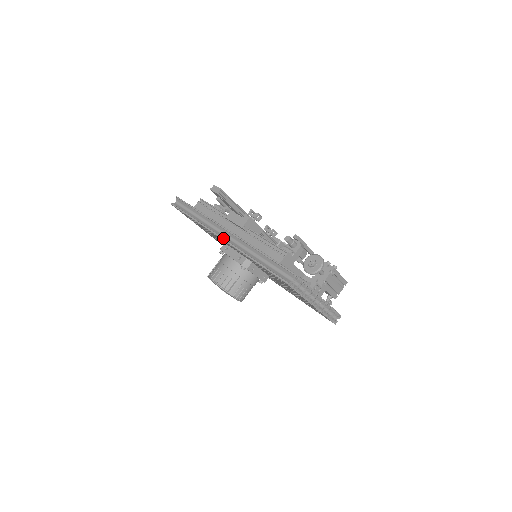
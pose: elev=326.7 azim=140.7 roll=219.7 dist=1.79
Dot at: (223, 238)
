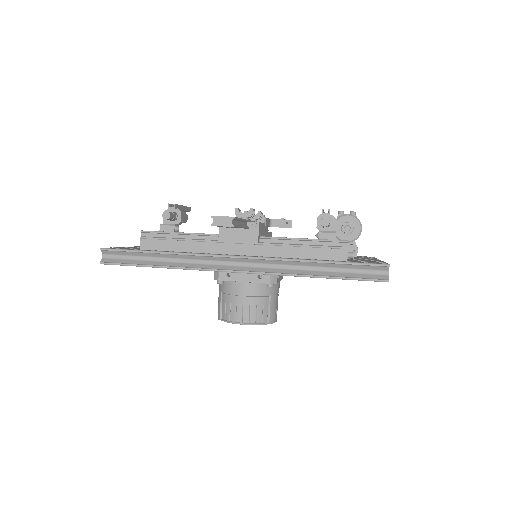
Dot at: (240, 271)
